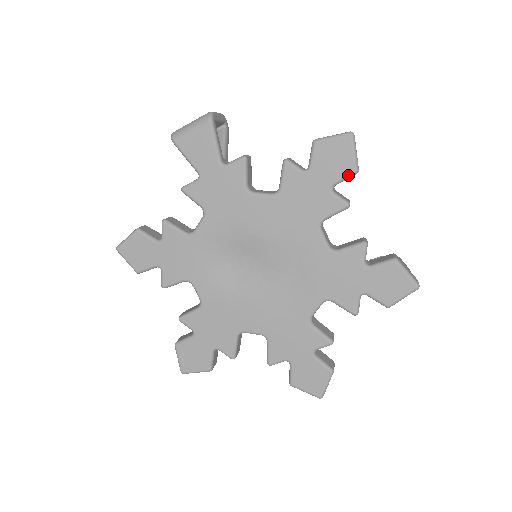
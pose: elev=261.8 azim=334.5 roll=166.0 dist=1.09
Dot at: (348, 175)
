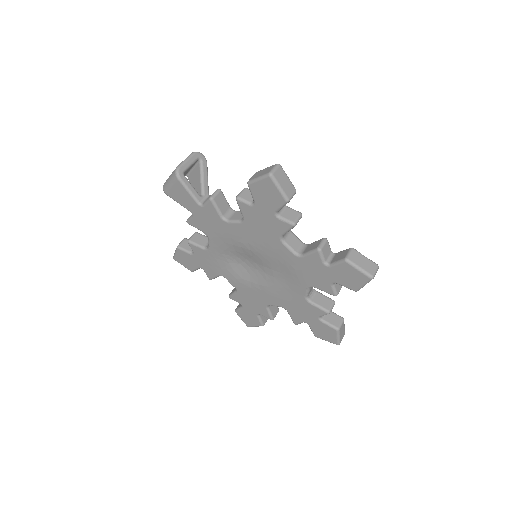
Dot at: (282, 205)
